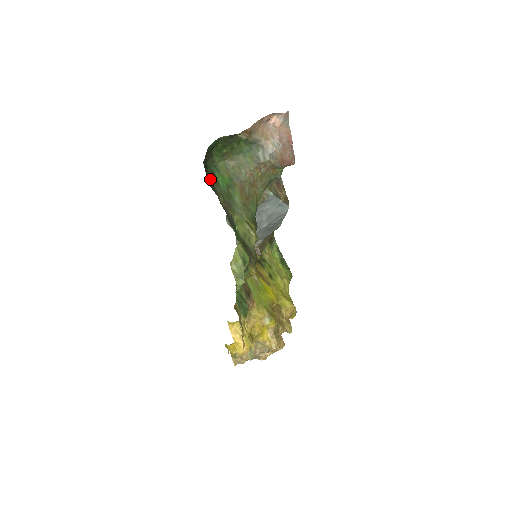
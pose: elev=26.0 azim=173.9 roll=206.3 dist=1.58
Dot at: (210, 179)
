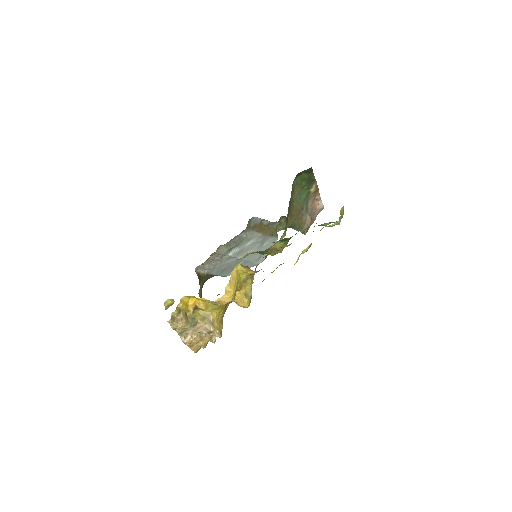
Dot at: occluded
